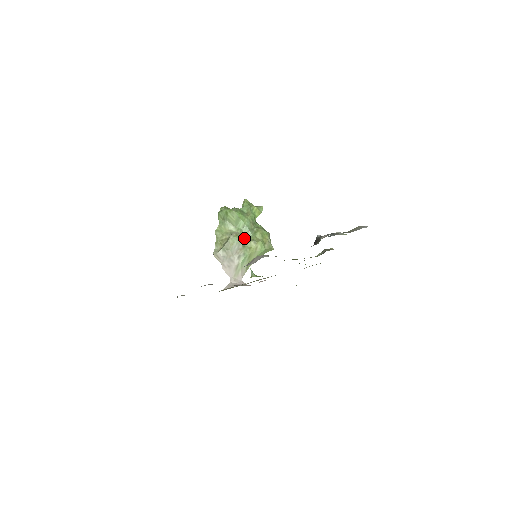
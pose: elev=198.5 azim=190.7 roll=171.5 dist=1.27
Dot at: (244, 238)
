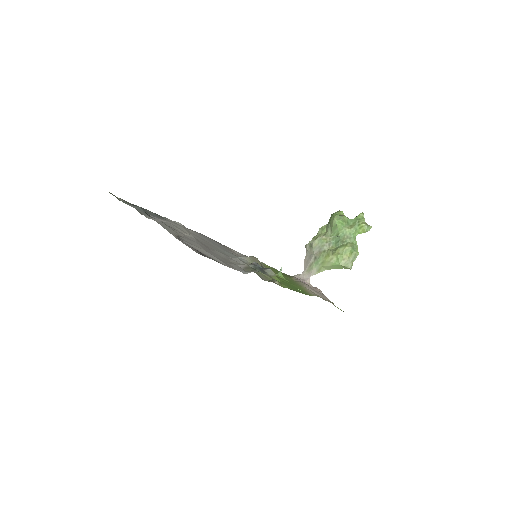
Dot at: (331, 245)
